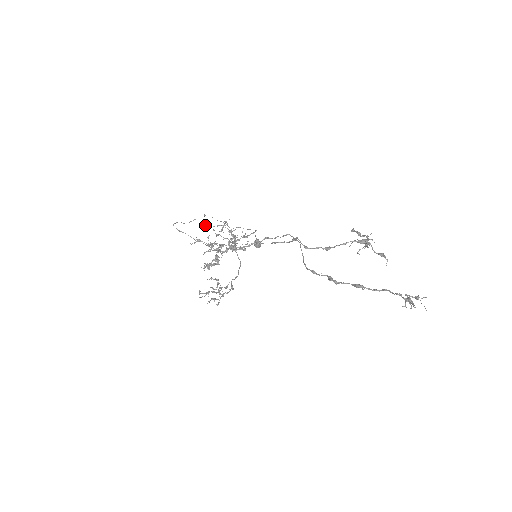
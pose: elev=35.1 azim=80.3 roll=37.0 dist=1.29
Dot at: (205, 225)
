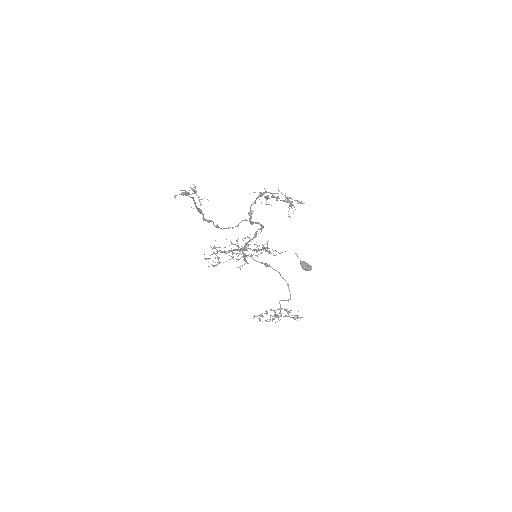
Dot at: occluded
